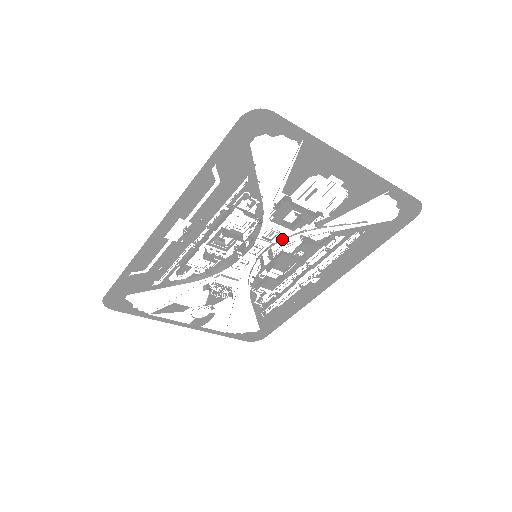
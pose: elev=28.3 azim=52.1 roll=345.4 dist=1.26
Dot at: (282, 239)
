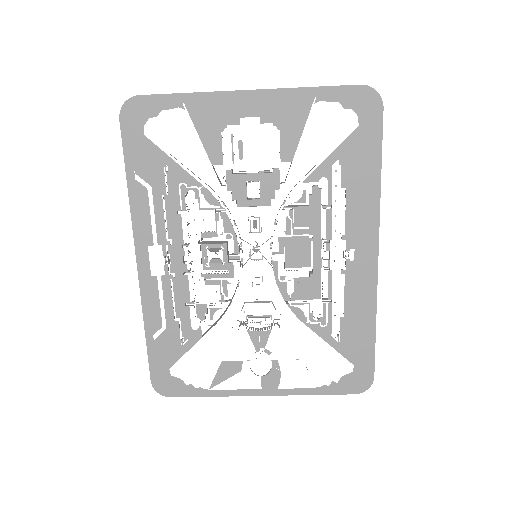
Dot at: occluded
